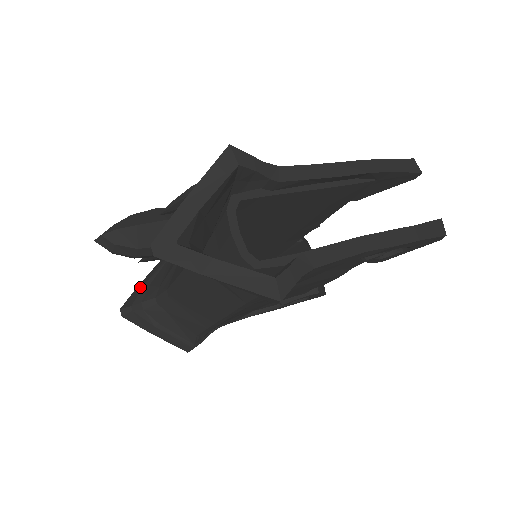
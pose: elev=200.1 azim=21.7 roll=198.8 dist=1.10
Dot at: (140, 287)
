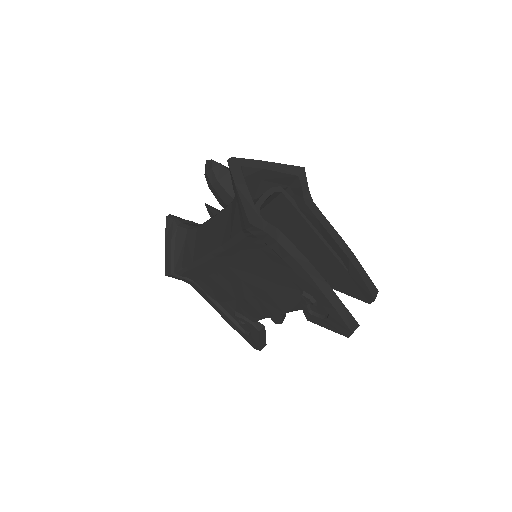
Dot at: occluded
